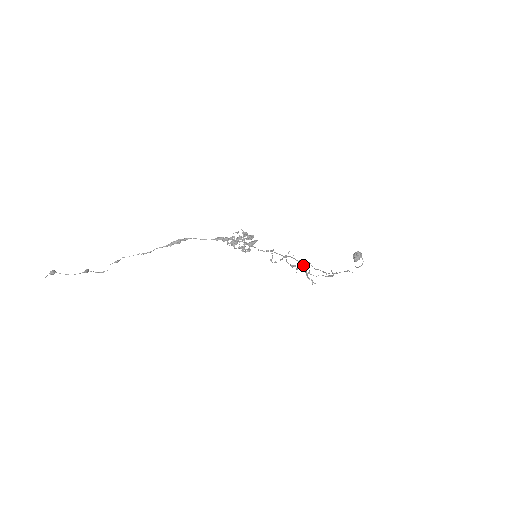
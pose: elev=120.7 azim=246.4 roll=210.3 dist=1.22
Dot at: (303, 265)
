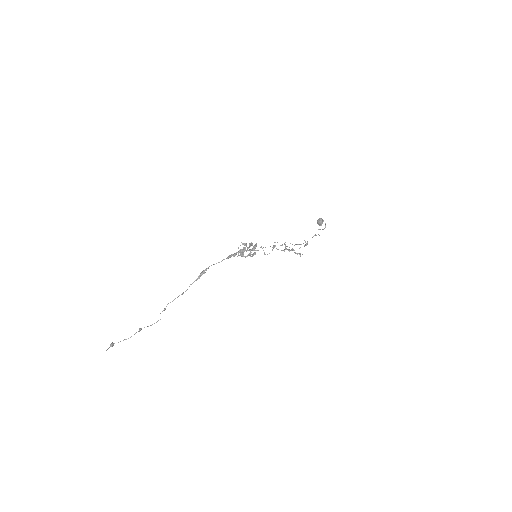
Dot at: (287, 246)
